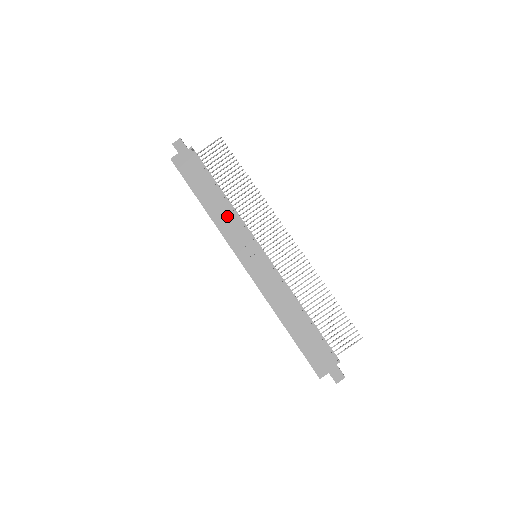
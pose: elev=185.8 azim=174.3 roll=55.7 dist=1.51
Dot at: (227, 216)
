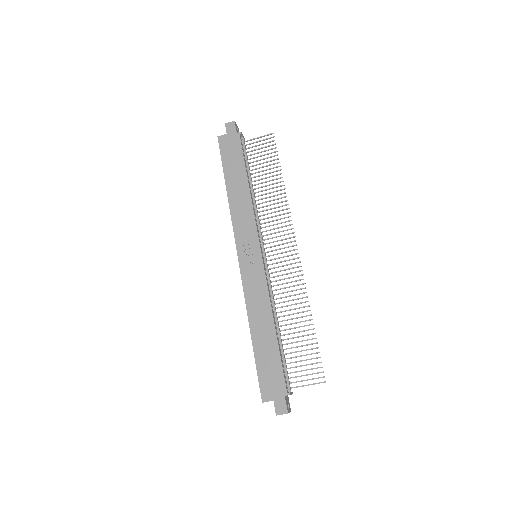
Dot at: (244, 207)
